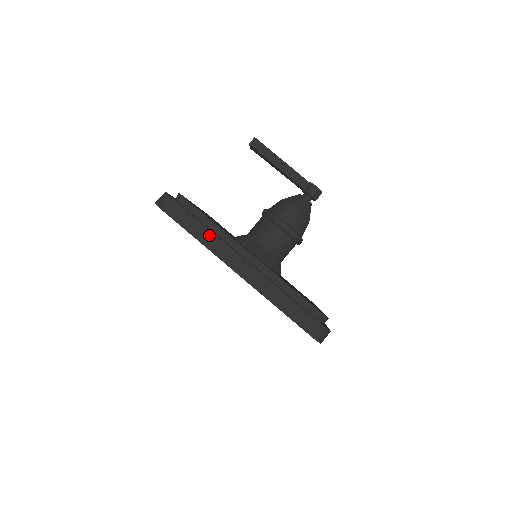
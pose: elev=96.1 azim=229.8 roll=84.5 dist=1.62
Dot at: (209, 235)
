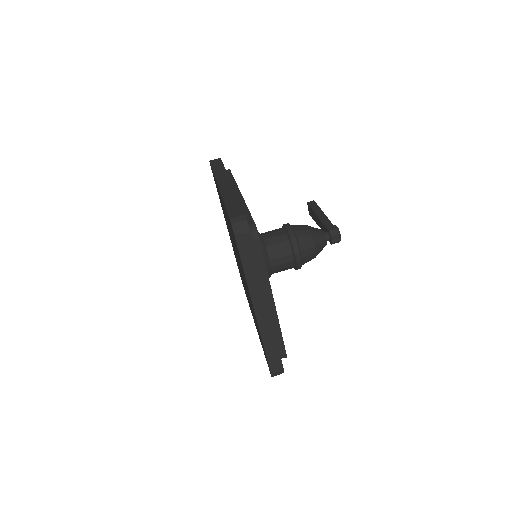
Dot at: (223, 171)
